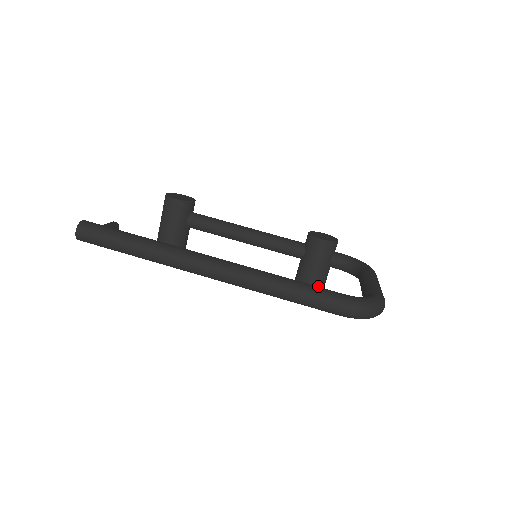
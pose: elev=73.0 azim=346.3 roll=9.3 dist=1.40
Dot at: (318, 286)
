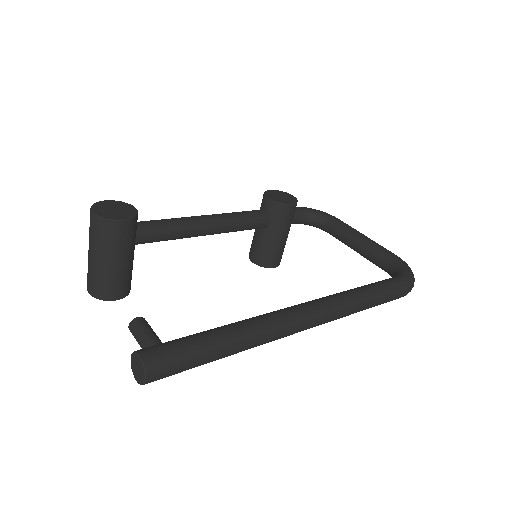
Dot at: occluded
